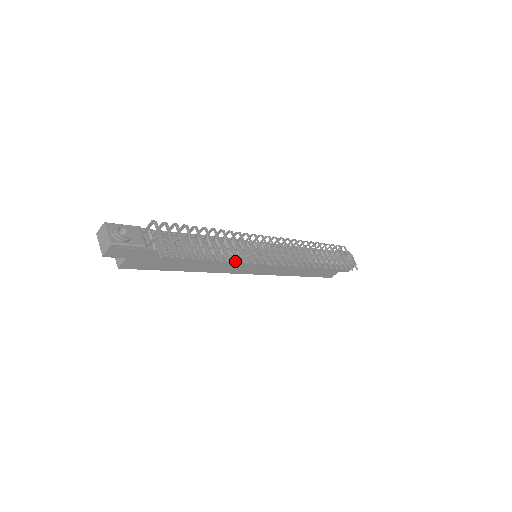
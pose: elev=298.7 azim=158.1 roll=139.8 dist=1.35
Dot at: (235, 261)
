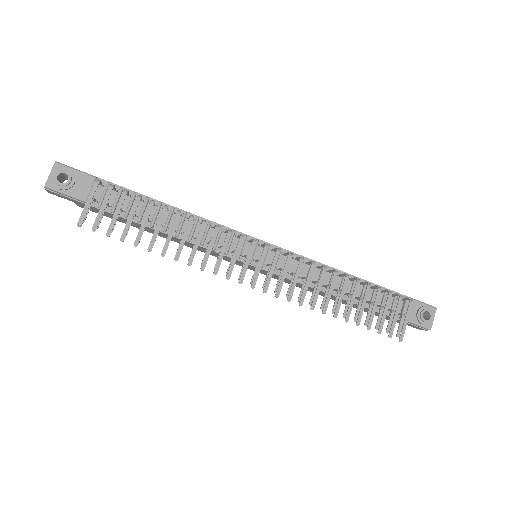
Dot at: (175, 260)
